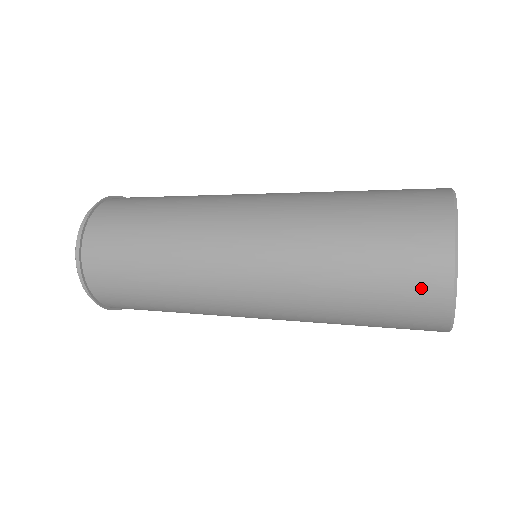
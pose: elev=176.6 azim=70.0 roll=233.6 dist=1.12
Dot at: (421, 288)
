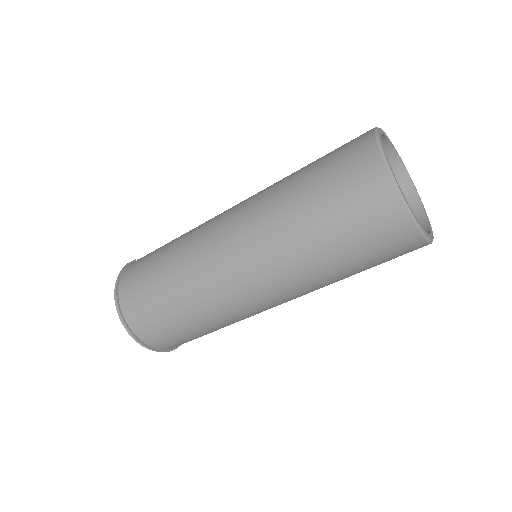
Dot at: (355, 159)
